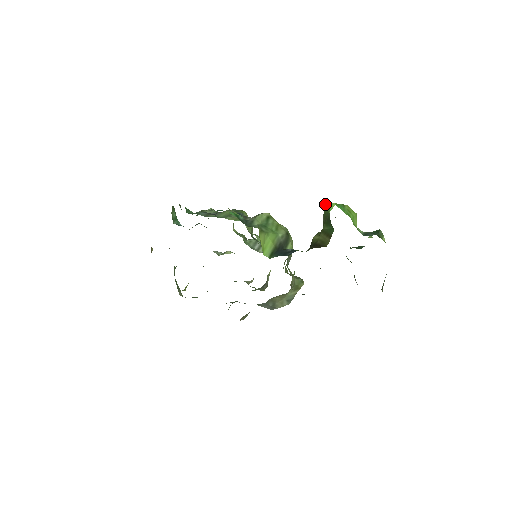
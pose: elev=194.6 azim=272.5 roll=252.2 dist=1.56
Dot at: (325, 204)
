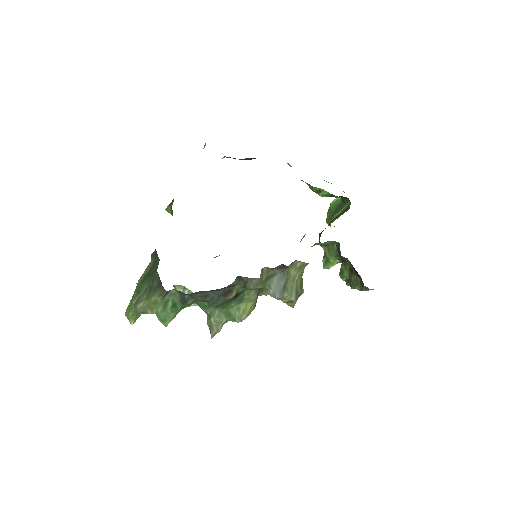
Dot at: (332, 202)
